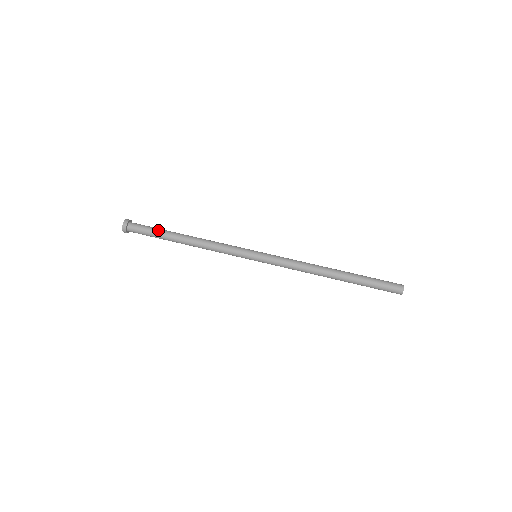
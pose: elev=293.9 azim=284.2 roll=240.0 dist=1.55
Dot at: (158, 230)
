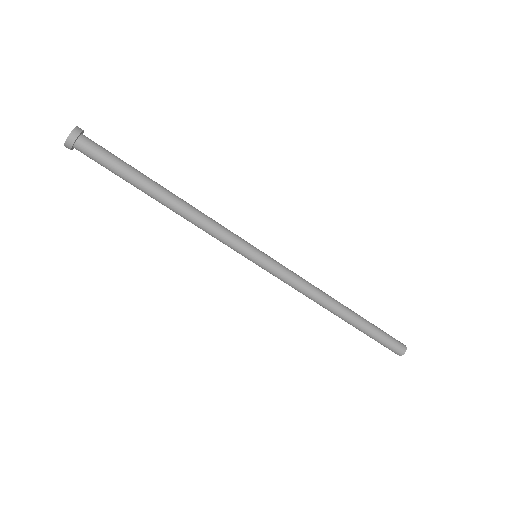
Dot at: (127, 167)
